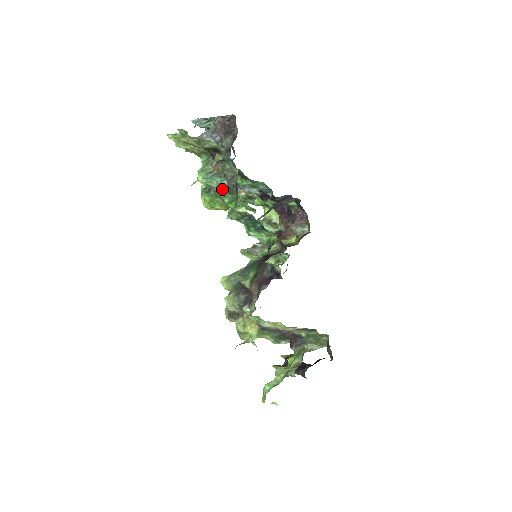
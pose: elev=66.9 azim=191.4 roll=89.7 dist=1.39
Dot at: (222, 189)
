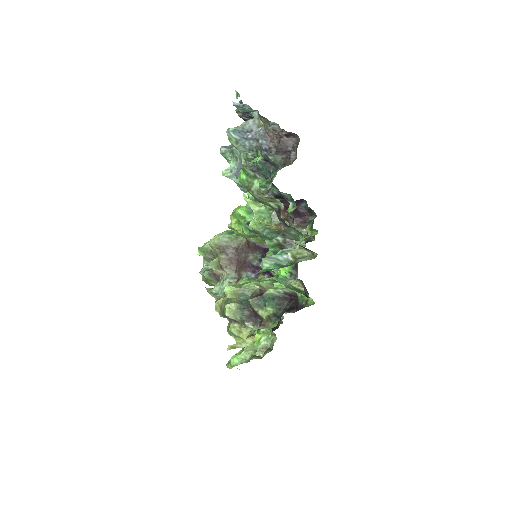
Dot at: (272, 240)
